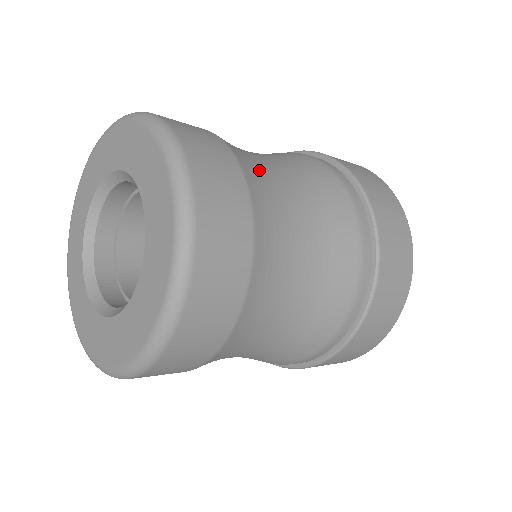
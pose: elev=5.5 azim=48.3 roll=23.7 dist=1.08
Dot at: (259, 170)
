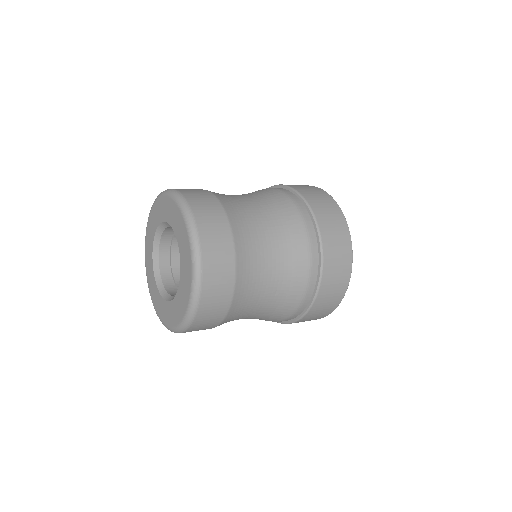
Dot at: (244, 222)
